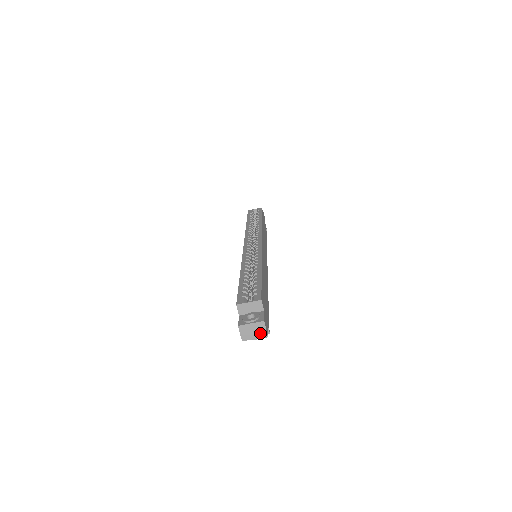
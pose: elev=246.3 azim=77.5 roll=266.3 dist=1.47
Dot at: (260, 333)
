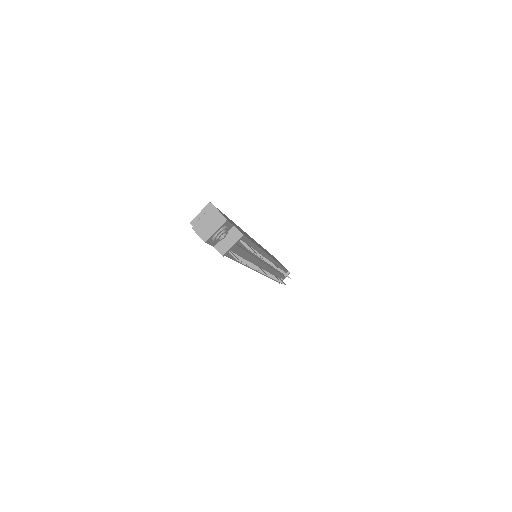
Dot at: (217, 221)
